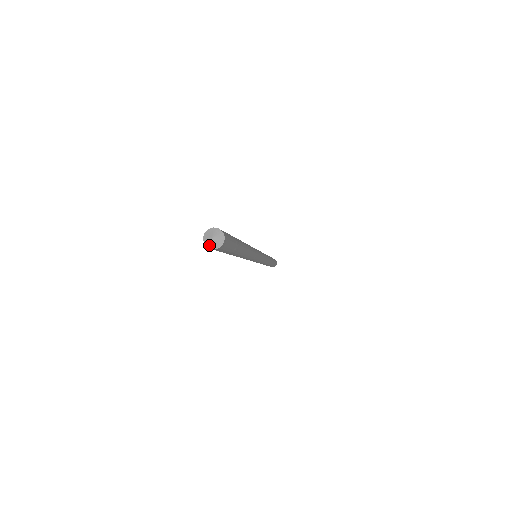
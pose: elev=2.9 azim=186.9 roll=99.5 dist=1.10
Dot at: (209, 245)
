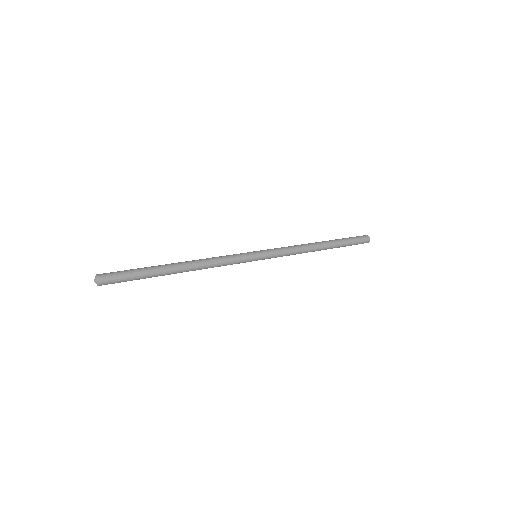
Dot at: (96, 283)
